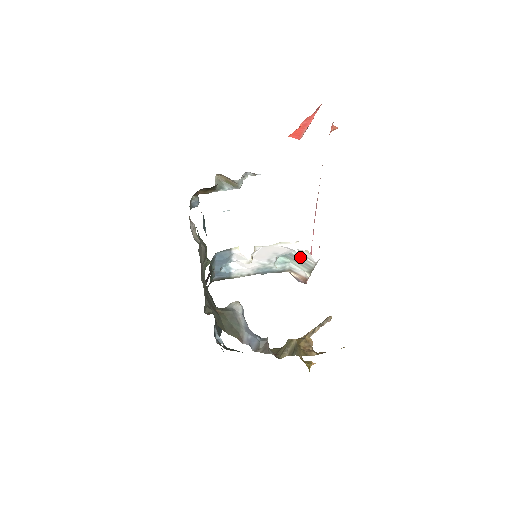
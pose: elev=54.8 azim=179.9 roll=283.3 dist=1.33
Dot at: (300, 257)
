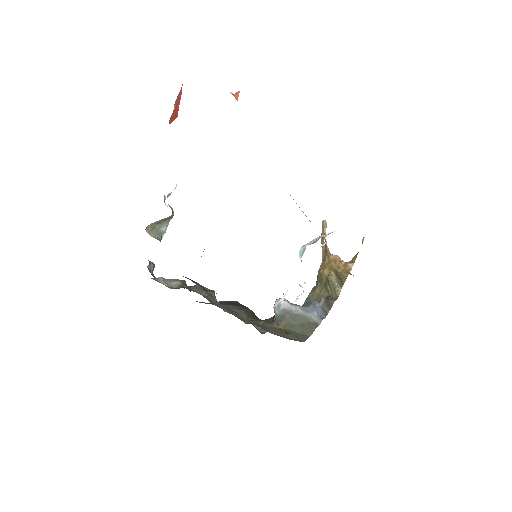
Dot at: occluded
